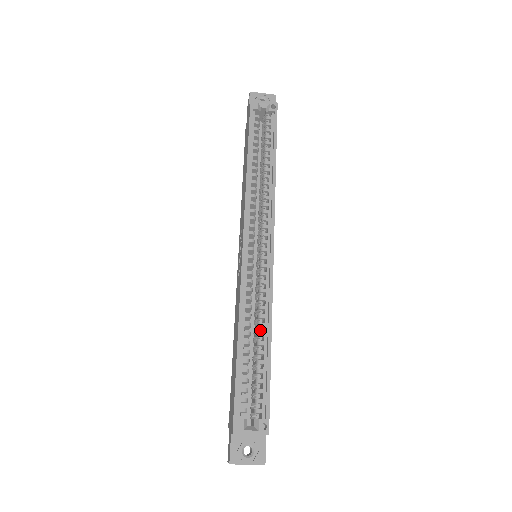
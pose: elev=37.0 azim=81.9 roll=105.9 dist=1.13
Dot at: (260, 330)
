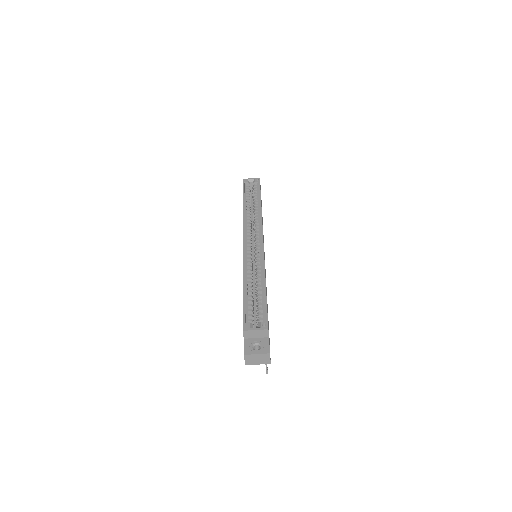
Dot at: (258, 280)
